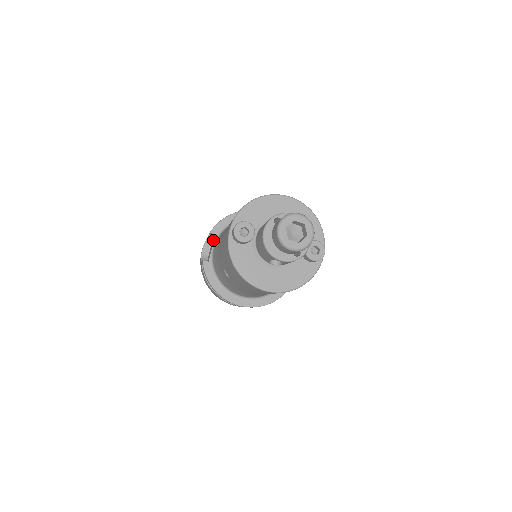
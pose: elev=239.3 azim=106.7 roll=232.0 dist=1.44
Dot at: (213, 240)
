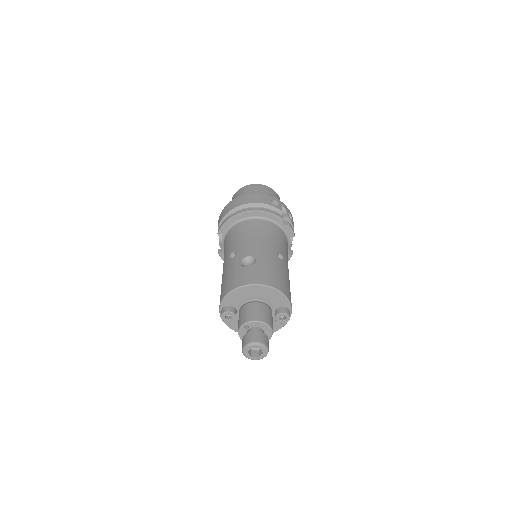
Dot at: occluded
